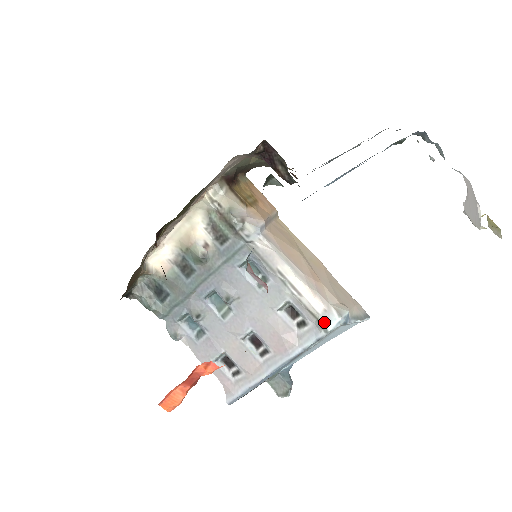
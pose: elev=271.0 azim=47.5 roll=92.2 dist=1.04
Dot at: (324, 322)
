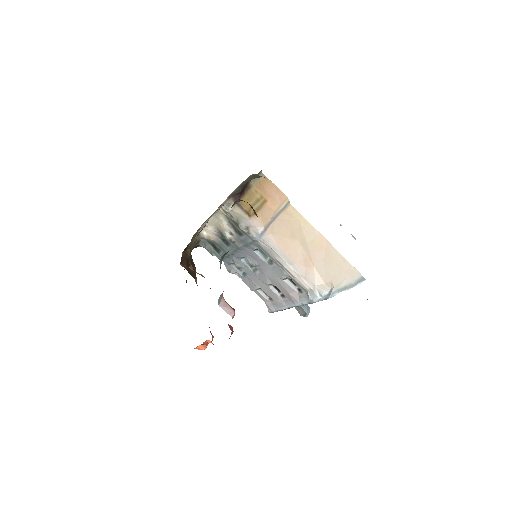
Dot at: (311, 296)
